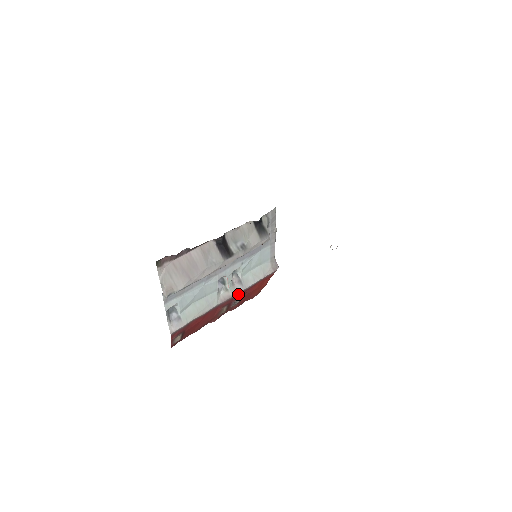
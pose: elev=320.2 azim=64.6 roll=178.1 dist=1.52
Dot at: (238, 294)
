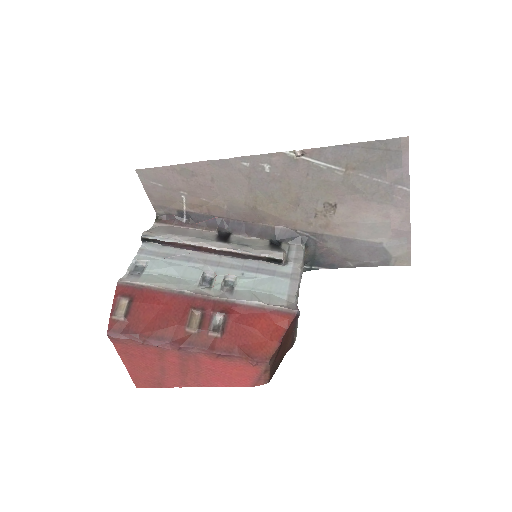
Dot at: (221, 301)
